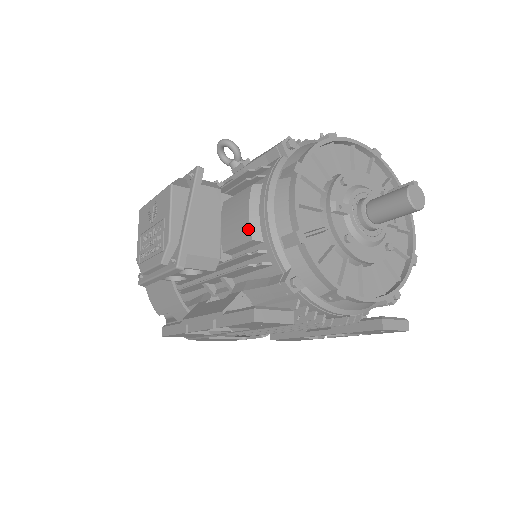
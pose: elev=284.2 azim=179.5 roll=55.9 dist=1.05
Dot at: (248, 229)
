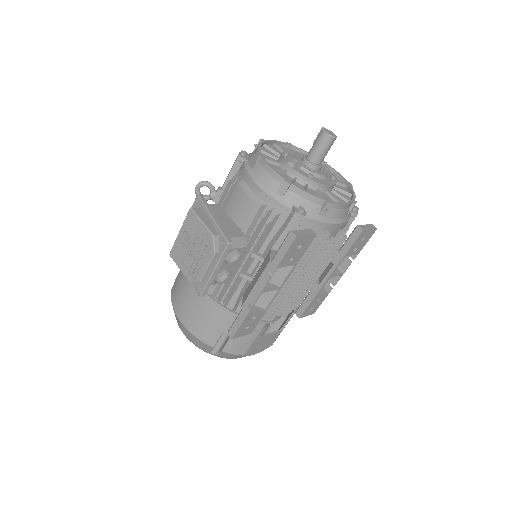
Dot at: (254, 203)
